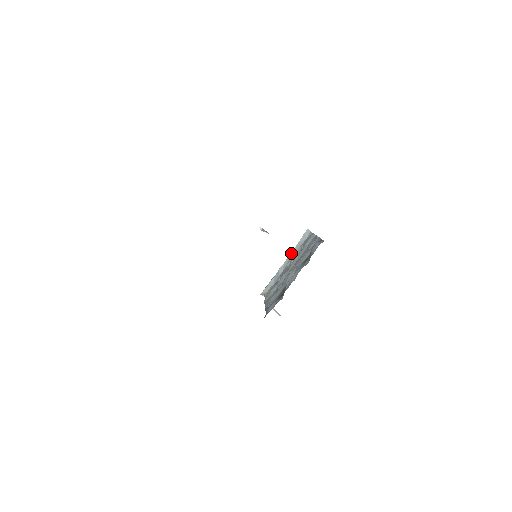
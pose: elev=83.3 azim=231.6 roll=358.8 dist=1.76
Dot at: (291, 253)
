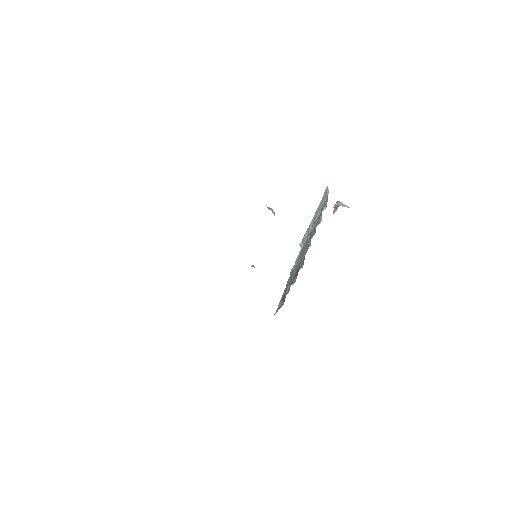
Dot at: (317, 210)
